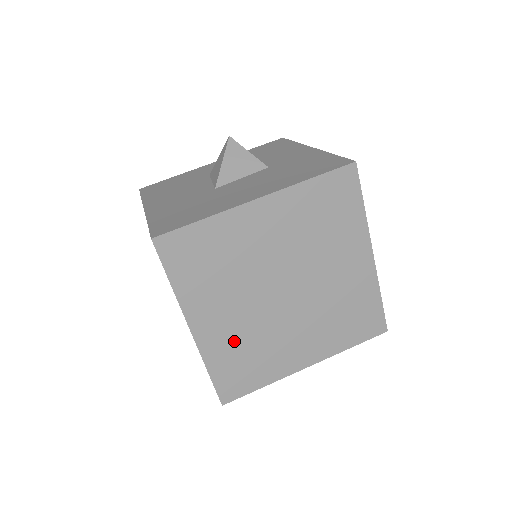
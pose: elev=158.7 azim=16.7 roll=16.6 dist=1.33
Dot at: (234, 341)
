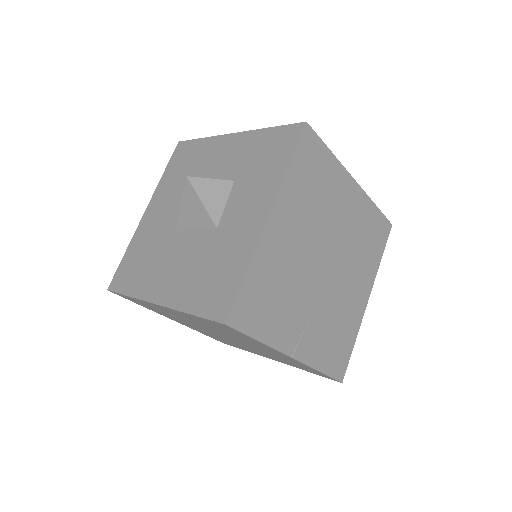
Dot at: (206, 333)
